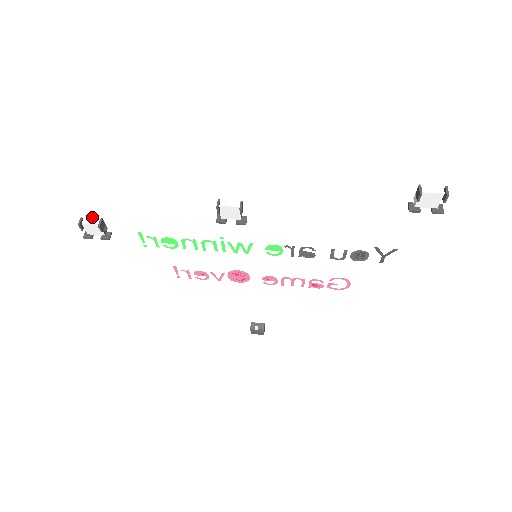
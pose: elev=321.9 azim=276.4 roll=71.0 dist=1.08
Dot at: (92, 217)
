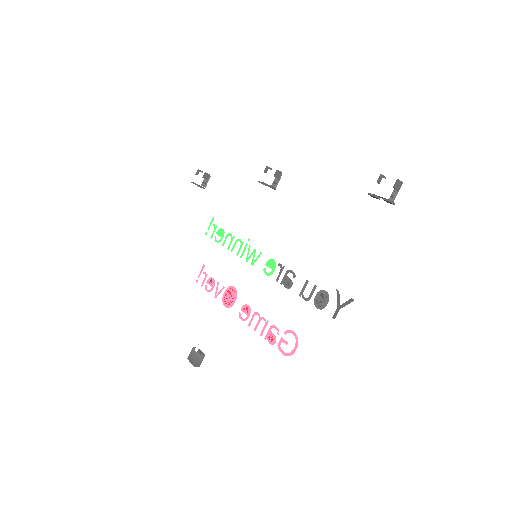
Dot at: occluded
